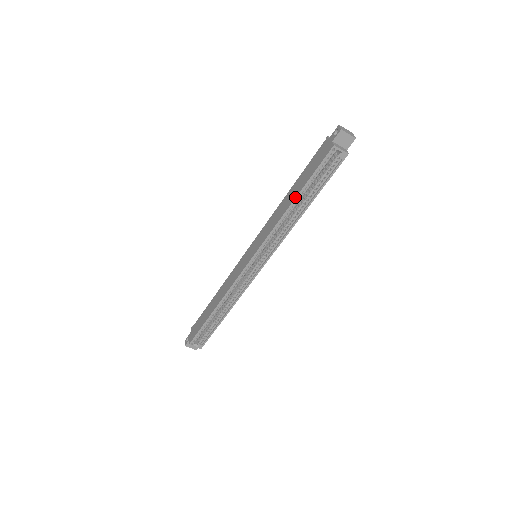
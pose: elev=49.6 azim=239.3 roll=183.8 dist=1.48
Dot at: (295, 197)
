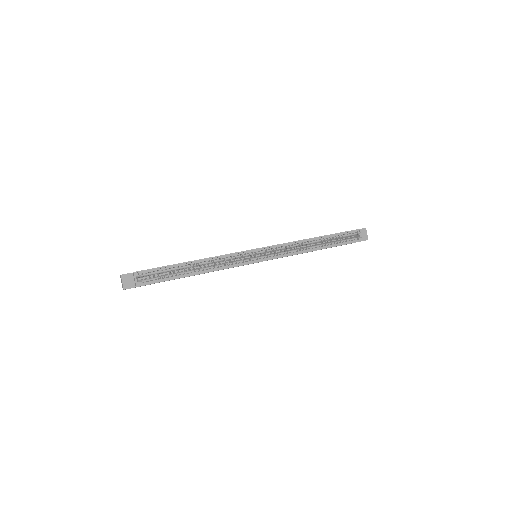
Dot at: (321, 236)
